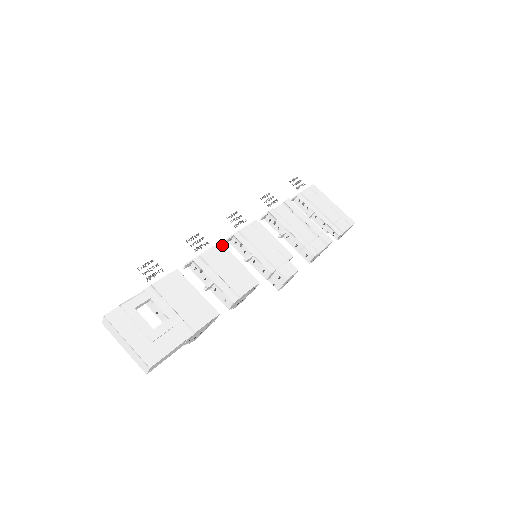
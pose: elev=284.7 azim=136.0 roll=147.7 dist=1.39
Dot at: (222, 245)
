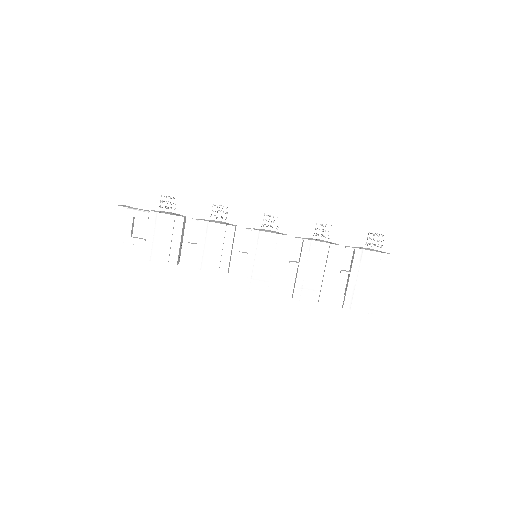
Dot at: (234, 229)
